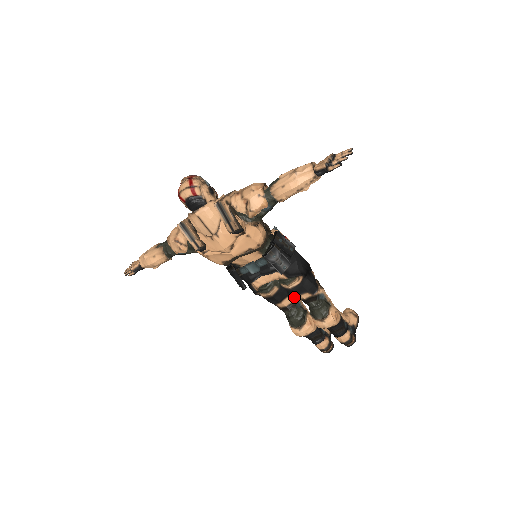
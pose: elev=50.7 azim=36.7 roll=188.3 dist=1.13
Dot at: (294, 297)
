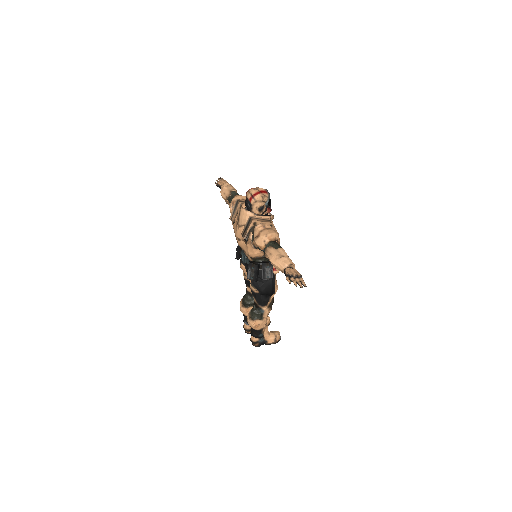
Dot at: occluded
